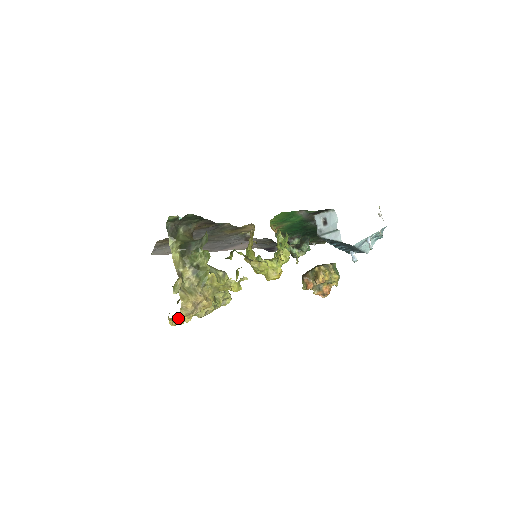
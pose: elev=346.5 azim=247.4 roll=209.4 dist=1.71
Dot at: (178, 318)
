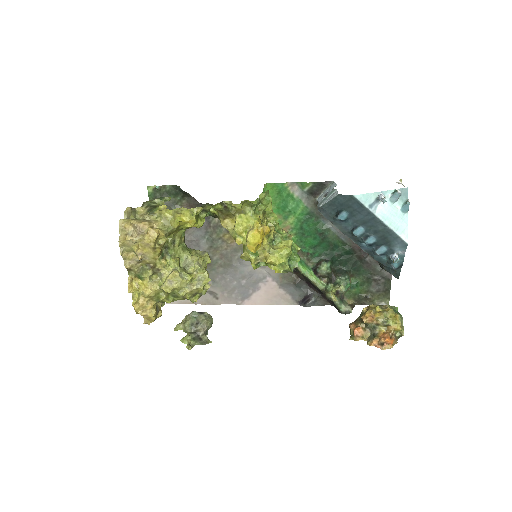
Dot at: (139, 290)
